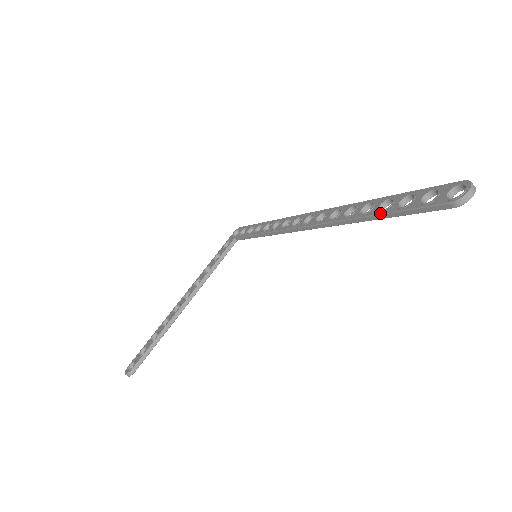
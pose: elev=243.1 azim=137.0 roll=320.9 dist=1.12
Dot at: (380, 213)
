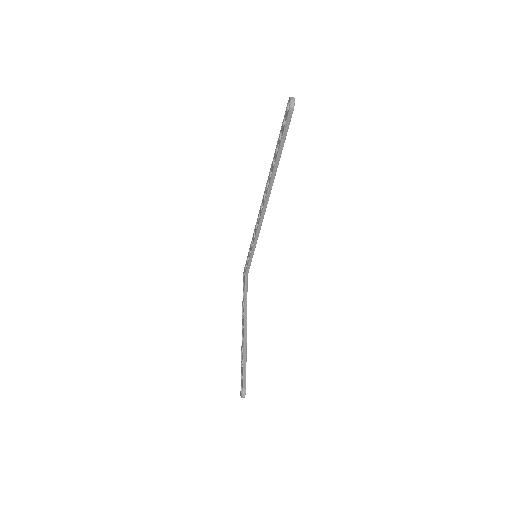
Dot at: (277, 153)
